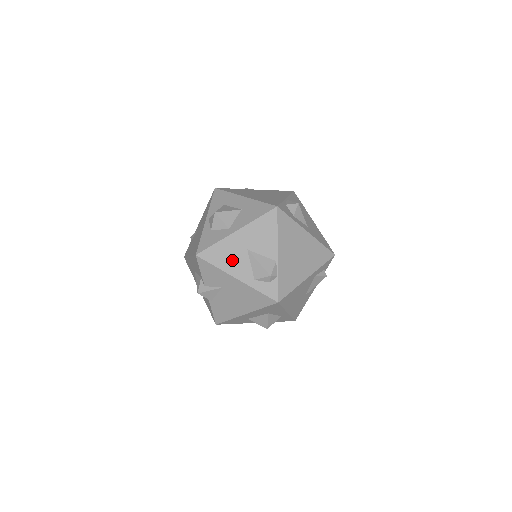
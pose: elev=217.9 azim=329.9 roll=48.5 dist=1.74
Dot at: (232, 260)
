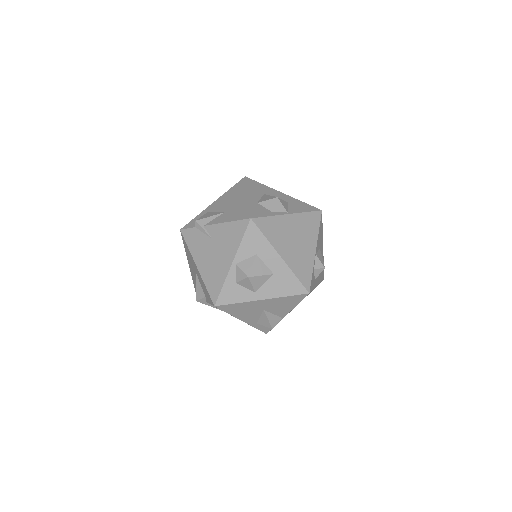
Dot at: (246, 313)
